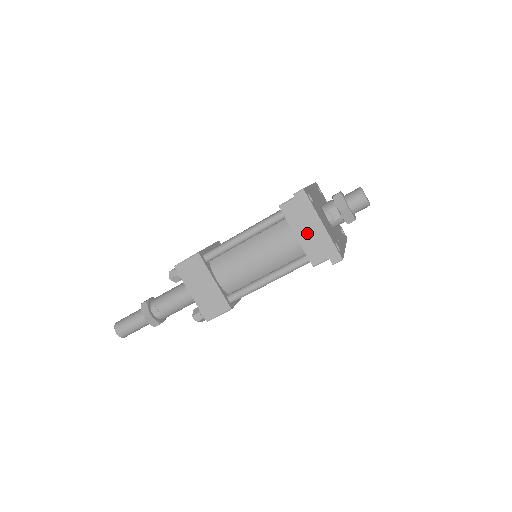
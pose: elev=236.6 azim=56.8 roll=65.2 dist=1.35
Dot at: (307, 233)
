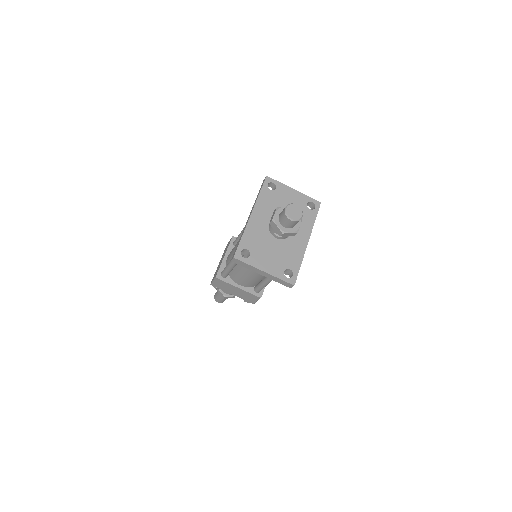
Dot at: occluded
